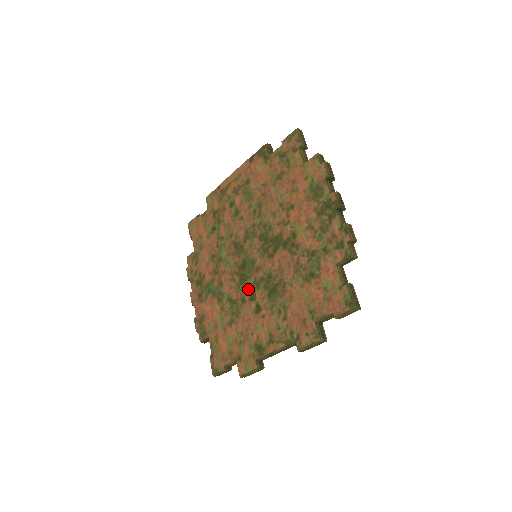
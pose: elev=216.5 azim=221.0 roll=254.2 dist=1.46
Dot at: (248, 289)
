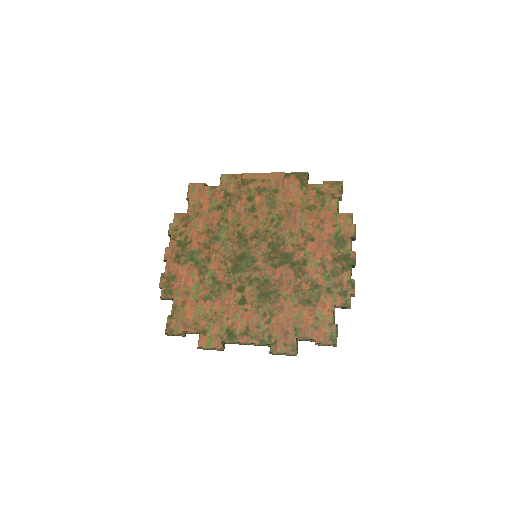
Dot at: (239, 280)
